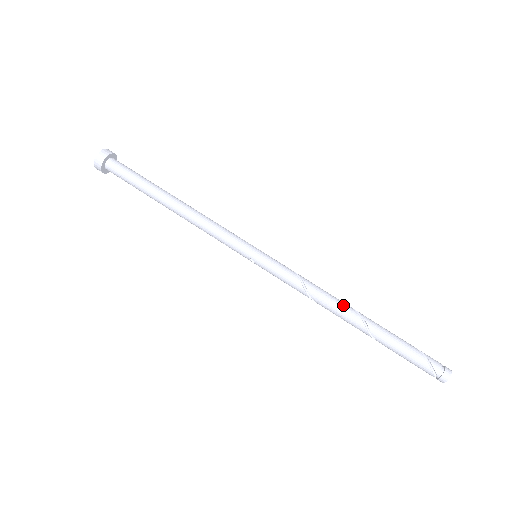
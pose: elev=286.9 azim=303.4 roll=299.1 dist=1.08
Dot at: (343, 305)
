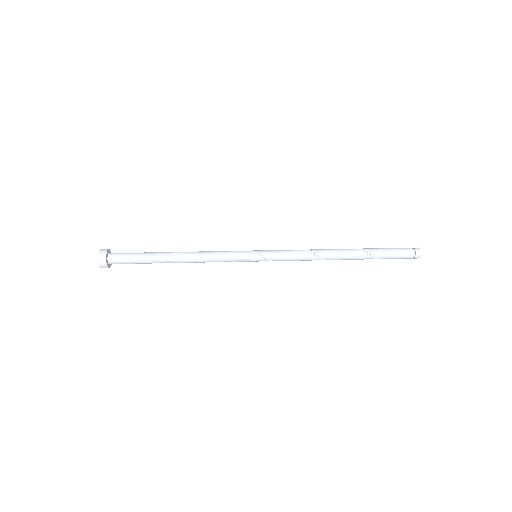
Dot at: occluded
